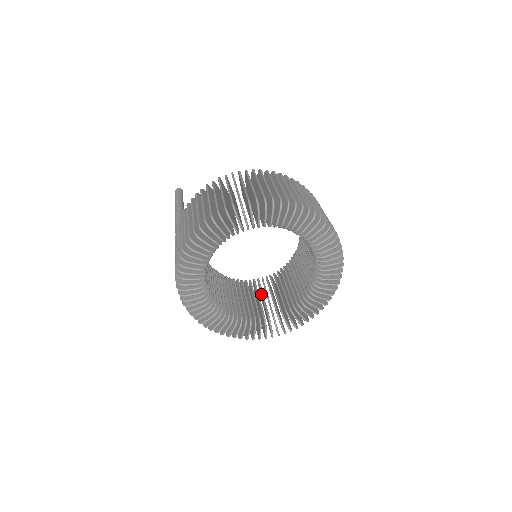
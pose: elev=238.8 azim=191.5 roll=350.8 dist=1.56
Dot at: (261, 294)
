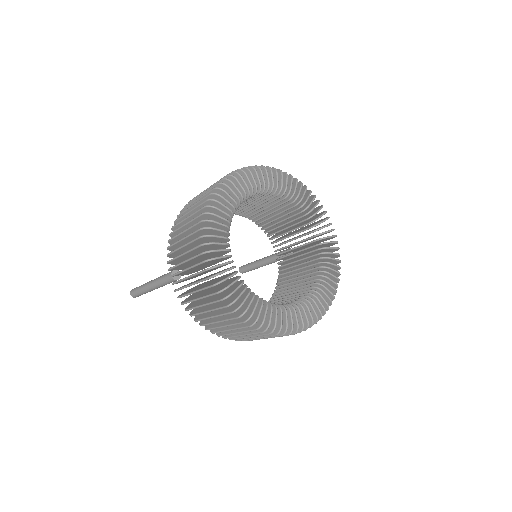
Dot at: occluded
